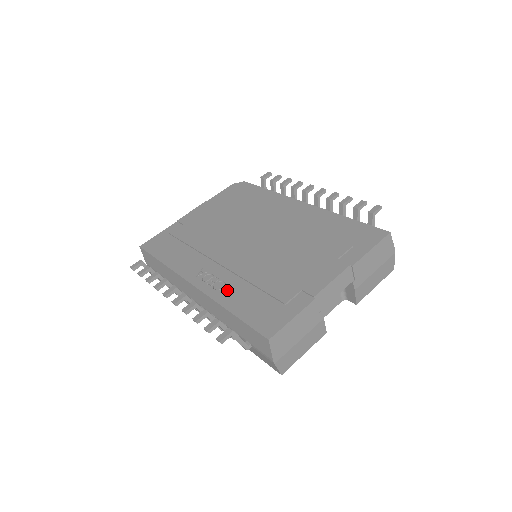
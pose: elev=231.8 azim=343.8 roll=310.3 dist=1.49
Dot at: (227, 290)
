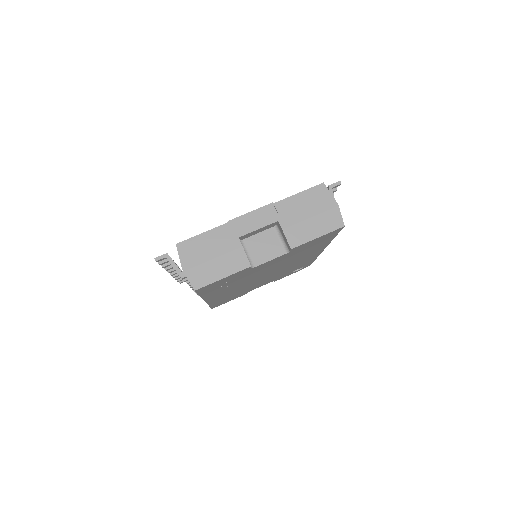
Dot at: occluded
